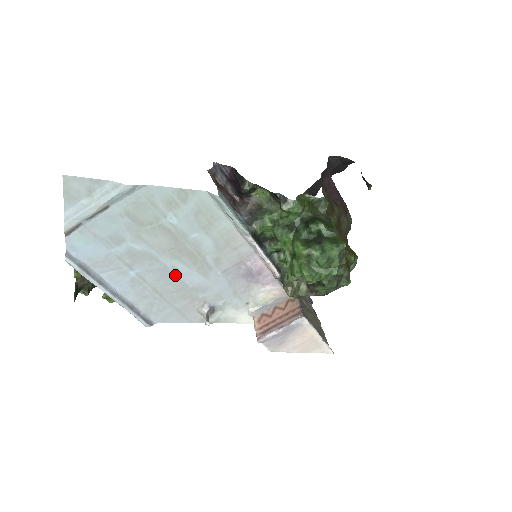
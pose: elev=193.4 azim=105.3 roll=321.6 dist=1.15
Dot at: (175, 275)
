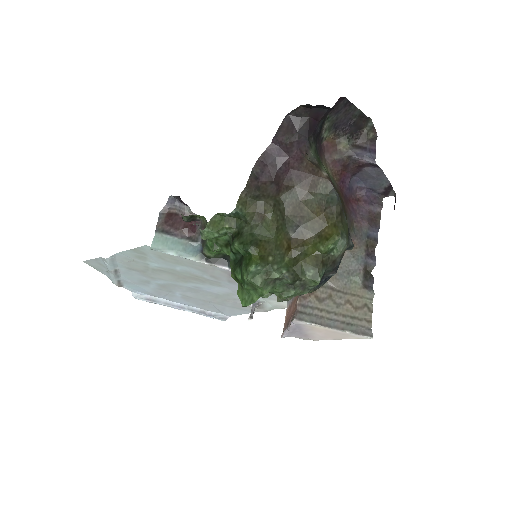
Dot at: (202, 290)
